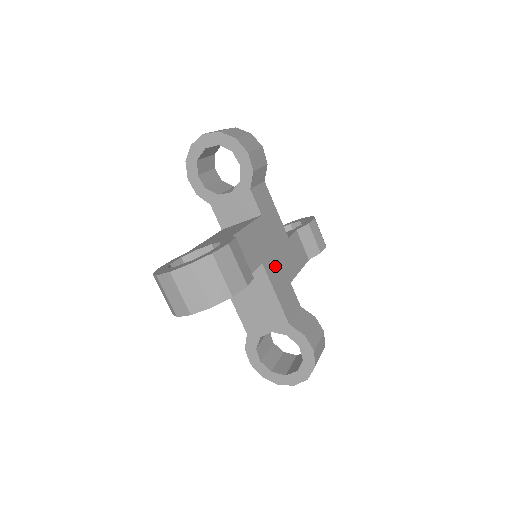
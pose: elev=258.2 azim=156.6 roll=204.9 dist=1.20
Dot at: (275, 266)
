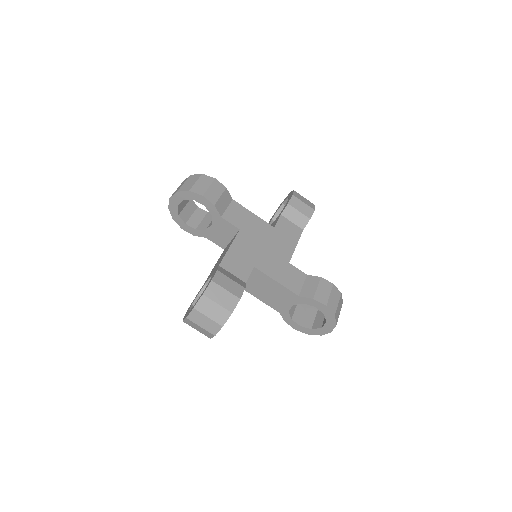
Dot at: (251, 245)
